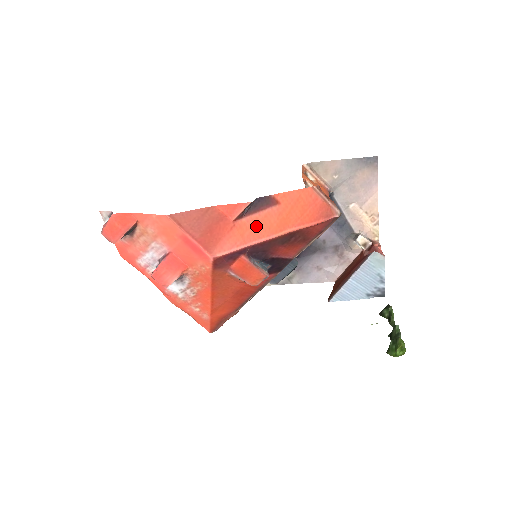
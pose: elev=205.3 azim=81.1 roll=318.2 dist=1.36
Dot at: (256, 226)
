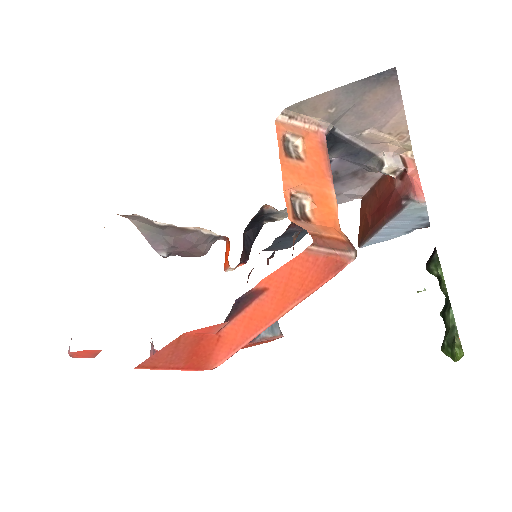
Dot at: (247, 323)
